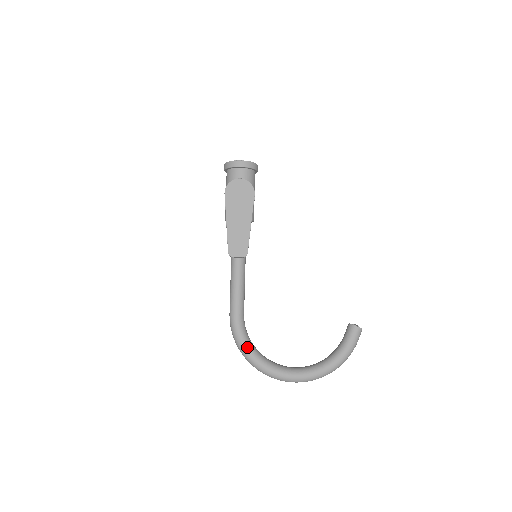
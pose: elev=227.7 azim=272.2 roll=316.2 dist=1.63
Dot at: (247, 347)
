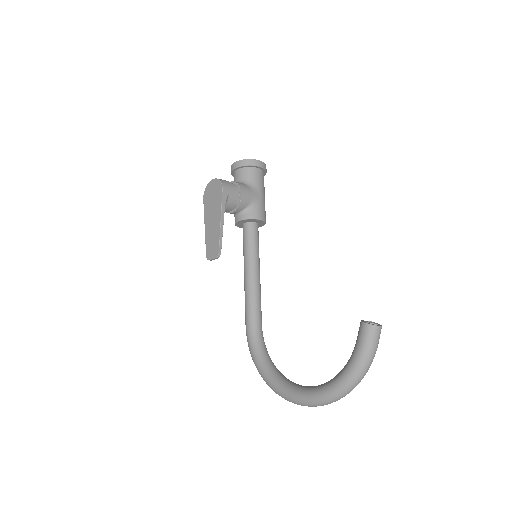
Dot at: (258, 361)
